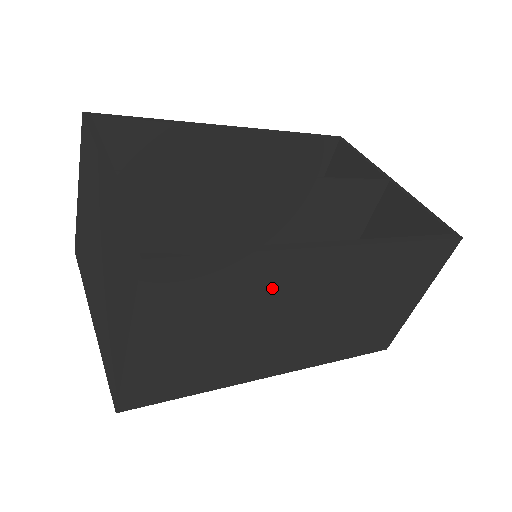
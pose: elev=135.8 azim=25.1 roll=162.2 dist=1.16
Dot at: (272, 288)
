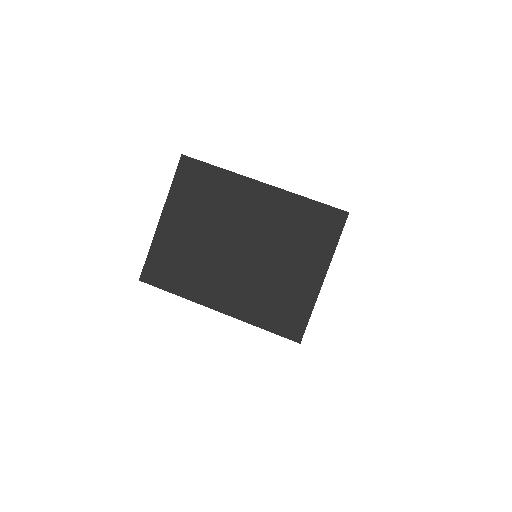
Dot at: occluded
